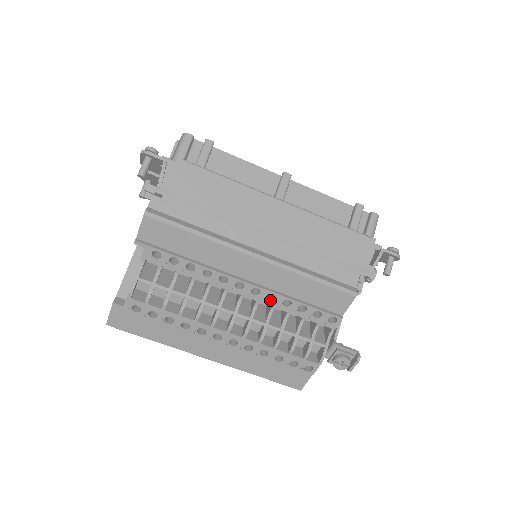
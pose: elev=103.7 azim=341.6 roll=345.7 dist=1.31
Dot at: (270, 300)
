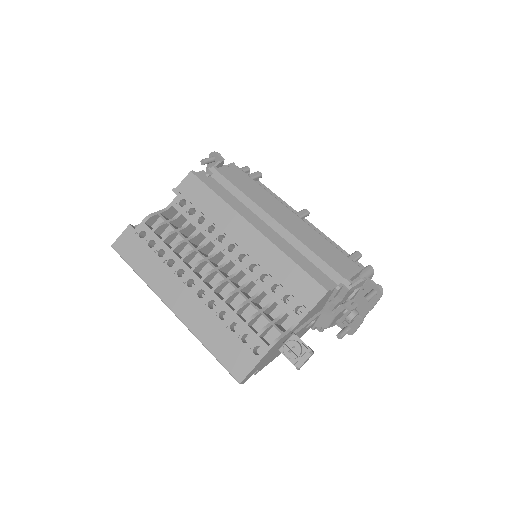
Dot at: (251, 271)
